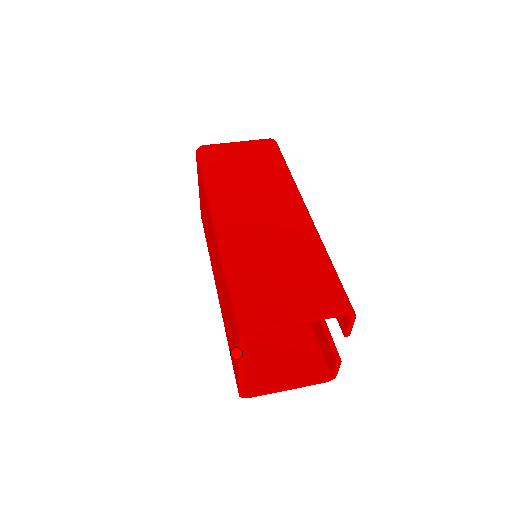
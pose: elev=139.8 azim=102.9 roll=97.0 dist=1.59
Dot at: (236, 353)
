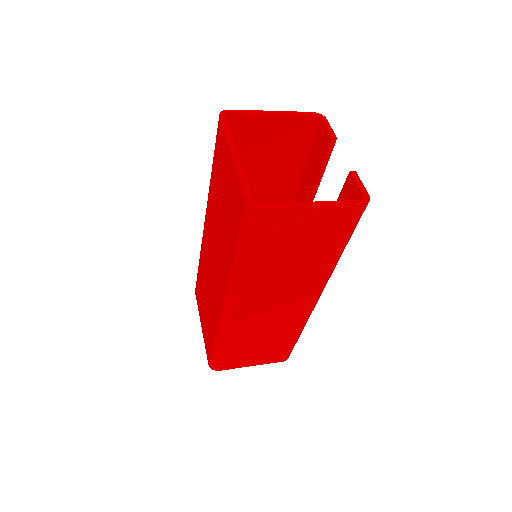
Dot at: (227, 158)
